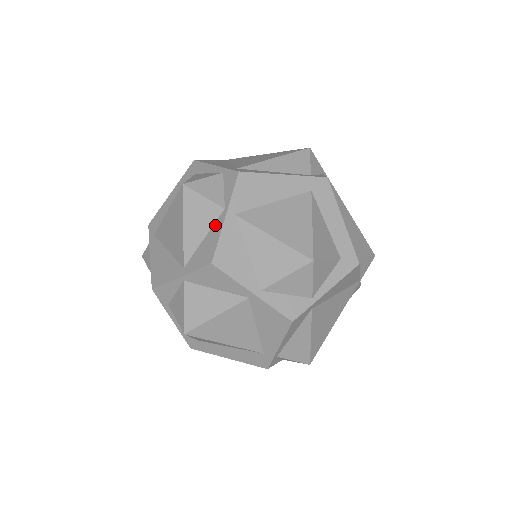
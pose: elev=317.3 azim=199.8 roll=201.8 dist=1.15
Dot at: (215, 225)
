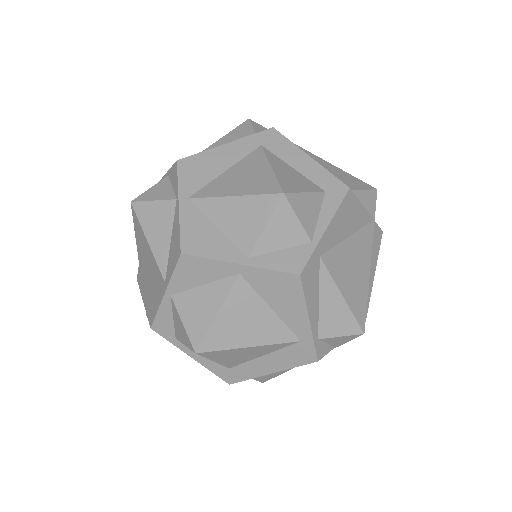
Dot at: (174, 220)
